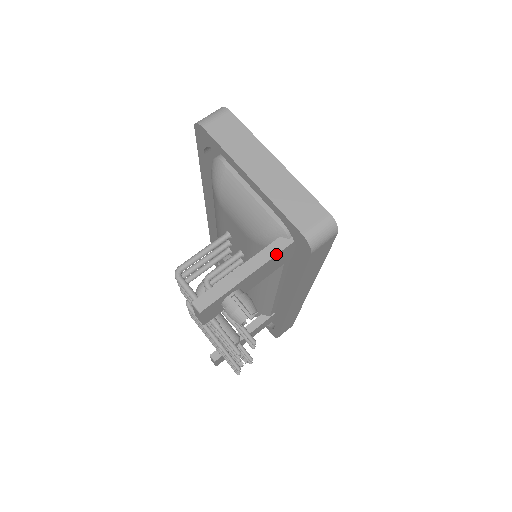
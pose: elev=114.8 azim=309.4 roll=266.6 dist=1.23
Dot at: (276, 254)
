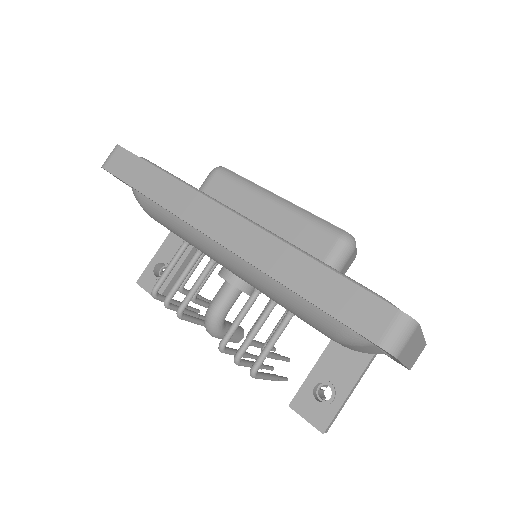
Dot at: occluded
